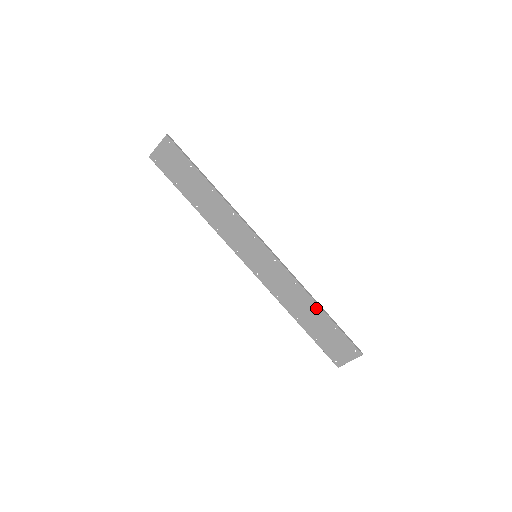
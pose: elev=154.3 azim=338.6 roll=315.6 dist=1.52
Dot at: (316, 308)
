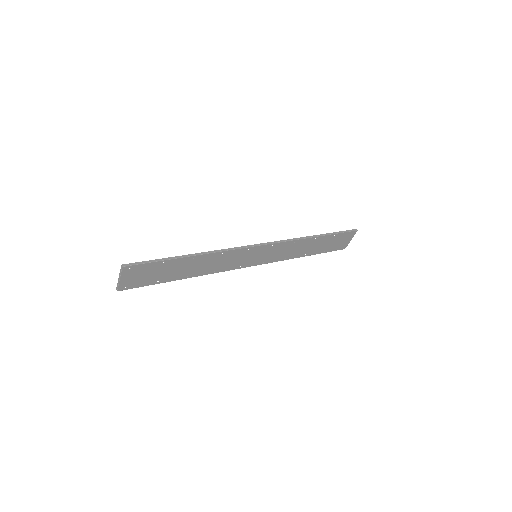
Dot at: (316, 239)
